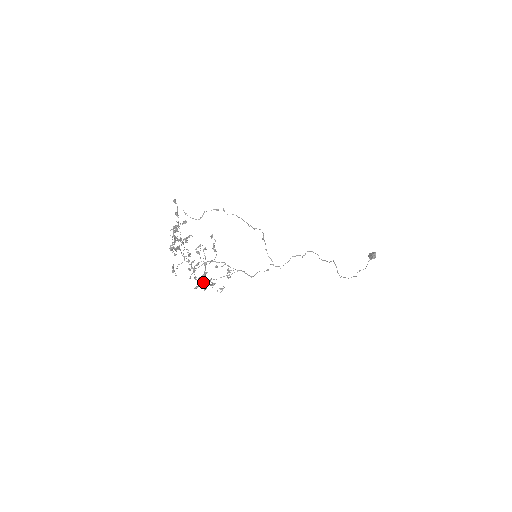
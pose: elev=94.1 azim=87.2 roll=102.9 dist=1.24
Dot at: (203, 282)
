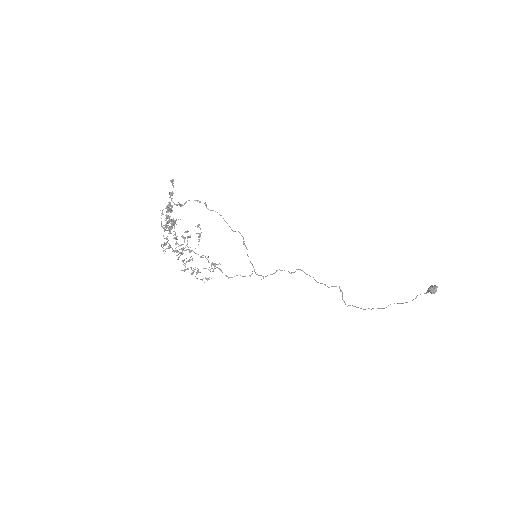
Dot at: occluded
